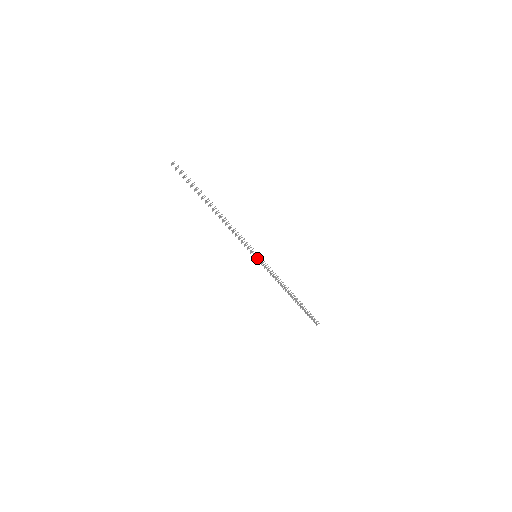
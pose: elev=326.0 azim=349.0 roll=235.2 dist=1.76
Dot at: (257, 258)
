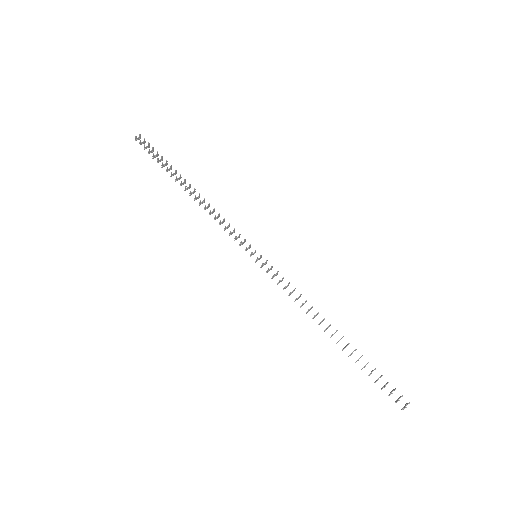
Dot at: (256, 259)
